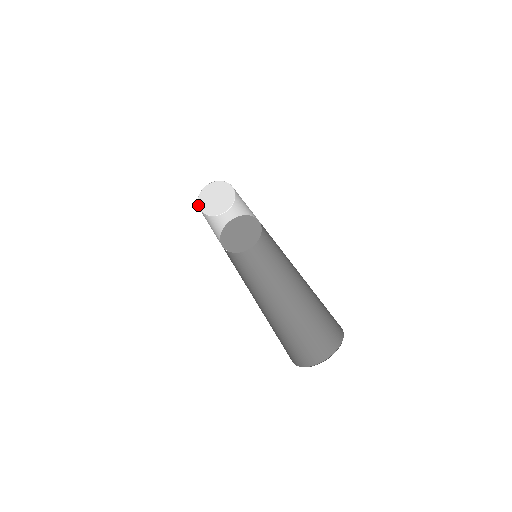
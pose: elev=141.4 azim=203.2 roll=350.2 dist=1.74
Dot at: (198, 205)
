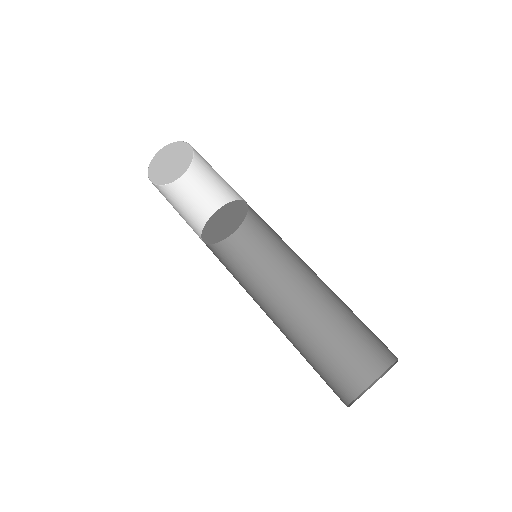
Dot at: (148, 177)
